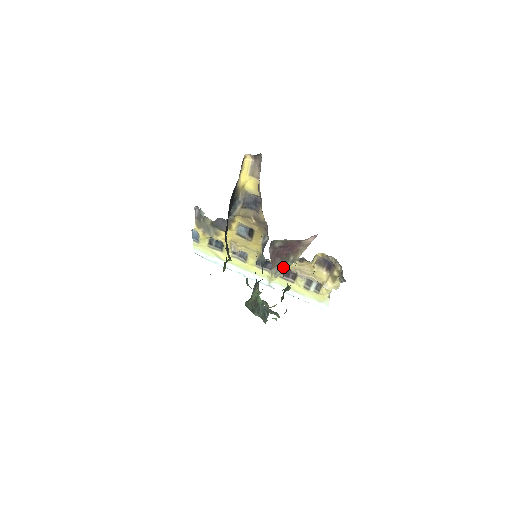
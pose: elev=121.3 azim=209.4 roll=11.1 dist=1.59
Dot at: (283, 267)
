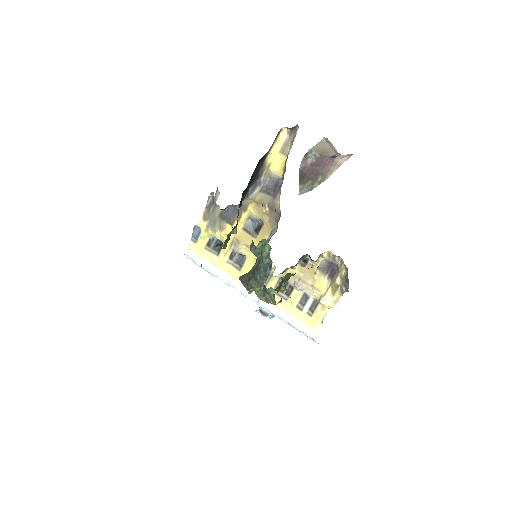
Dot at: (309, 187)
